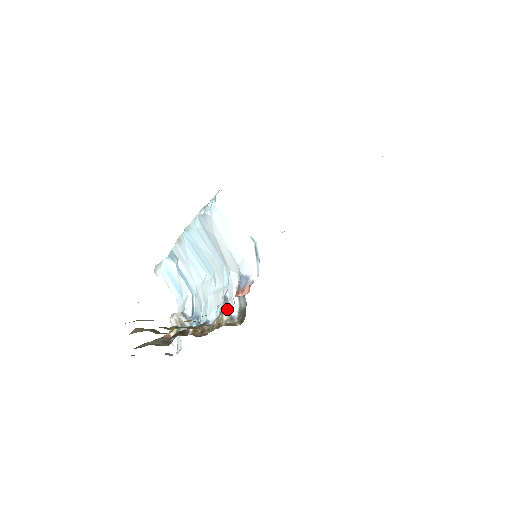
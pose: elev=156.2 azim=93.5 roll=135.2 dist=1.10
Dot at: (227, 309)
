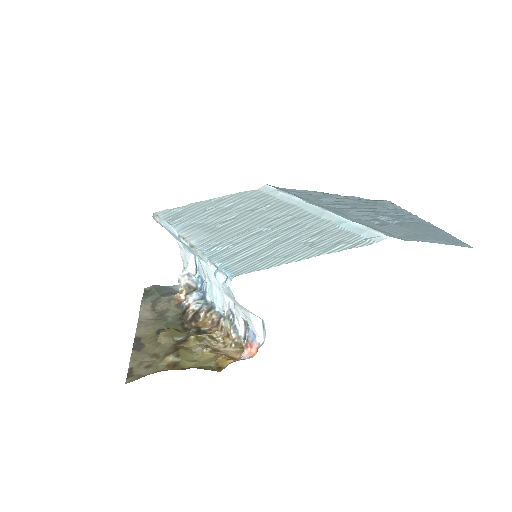
Dot at: (235, 329)
